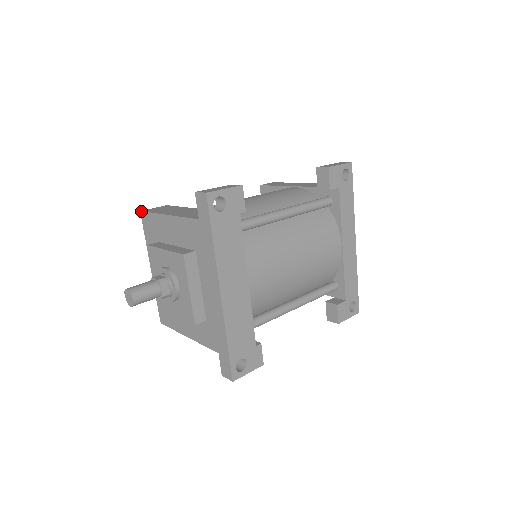
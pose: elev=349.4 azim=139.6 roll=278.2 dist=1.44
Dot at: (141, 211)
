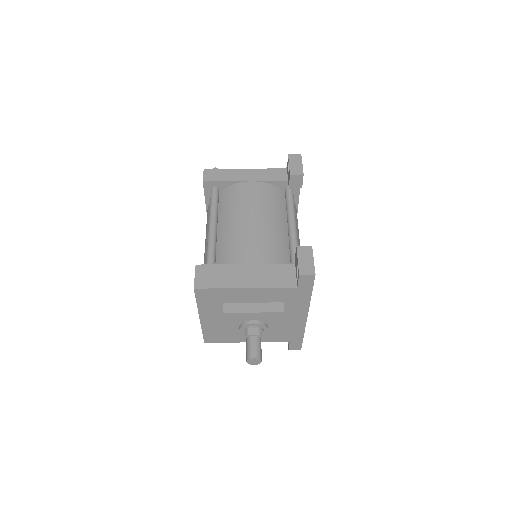
Dot at: (196, 289)
